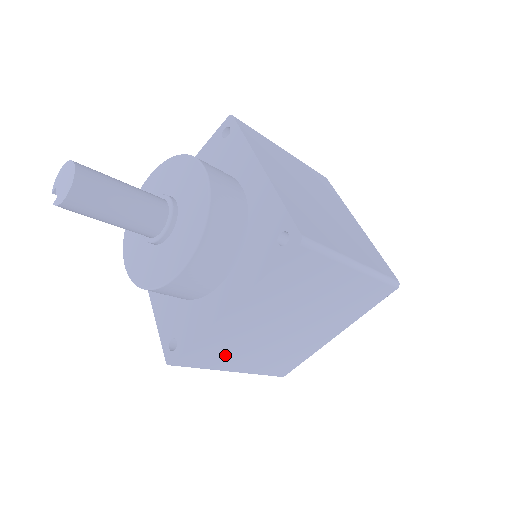
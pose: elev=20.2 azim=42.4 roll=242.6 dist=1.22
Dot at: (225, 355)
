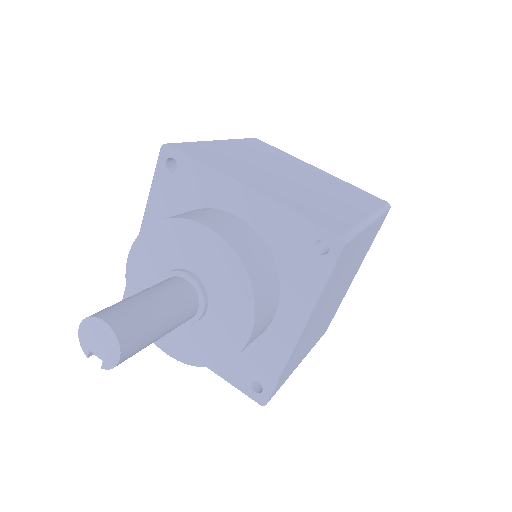
Dot at: (297, 360)
